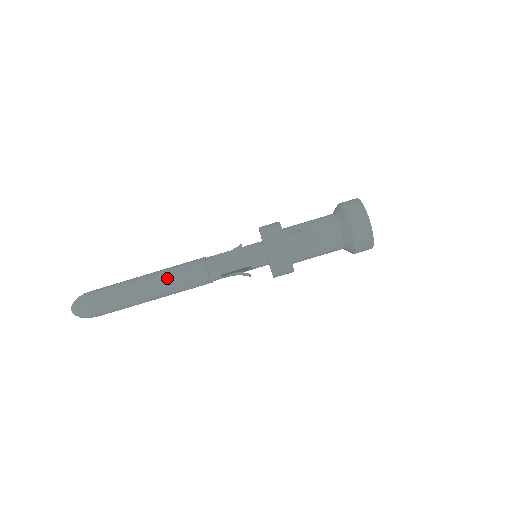
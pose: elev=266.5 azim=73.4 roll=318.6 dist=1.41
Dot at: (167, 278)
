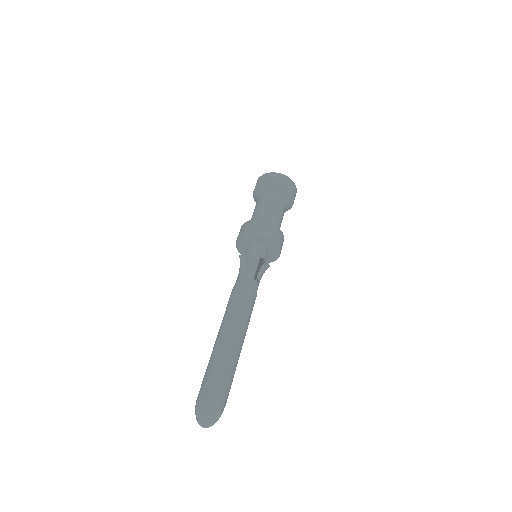
Dot at: (229, 317)
